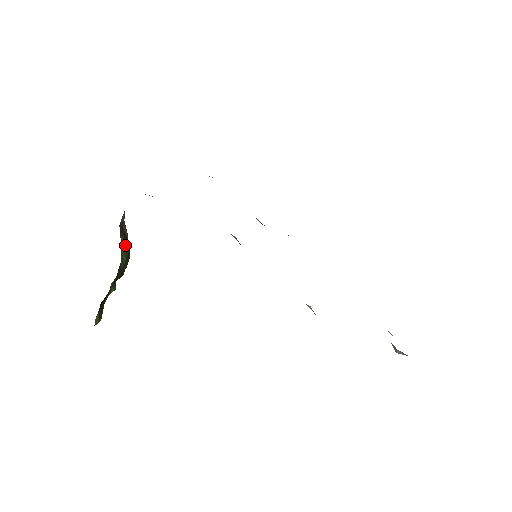
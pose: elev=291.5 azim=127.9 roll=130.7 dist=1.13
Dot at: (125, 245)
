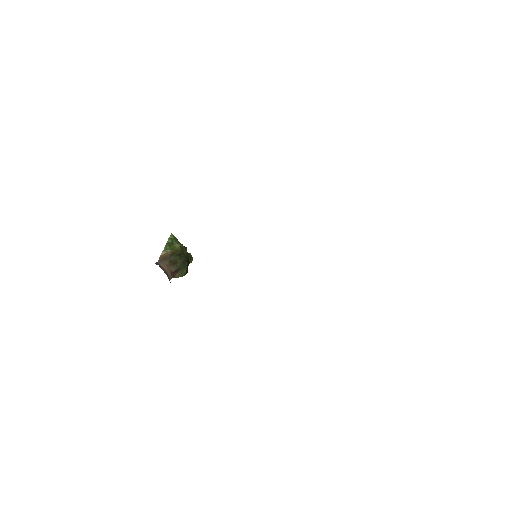
Dot at: (180, 271)
